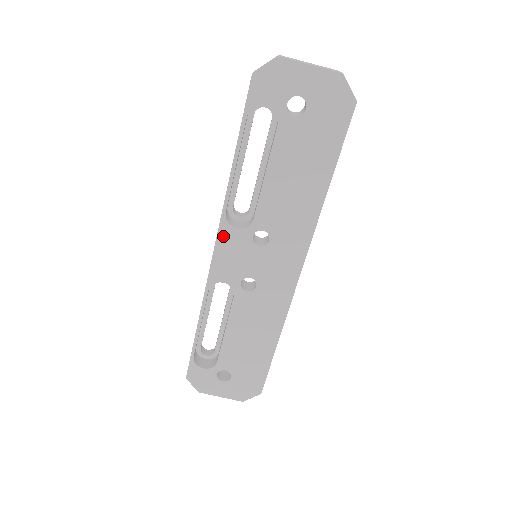
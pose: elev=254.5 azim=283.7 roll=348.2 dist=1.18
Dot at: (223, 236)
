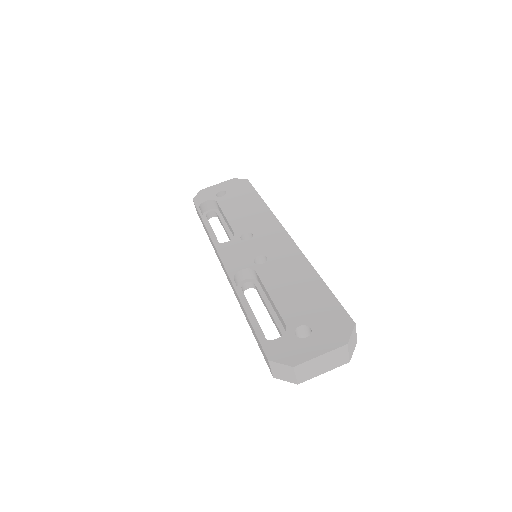
Dot at: (221, 250)
